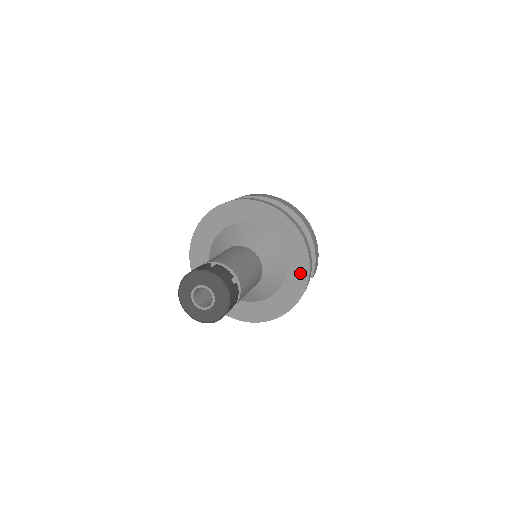
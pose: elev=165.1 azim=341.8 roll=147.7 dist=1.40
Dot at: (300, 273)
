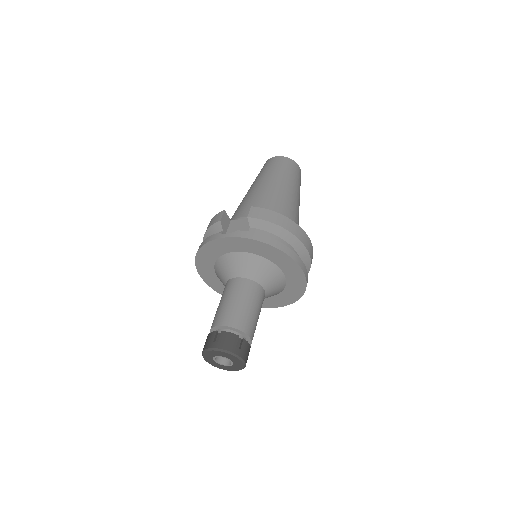
Dot at: (285, 300)
